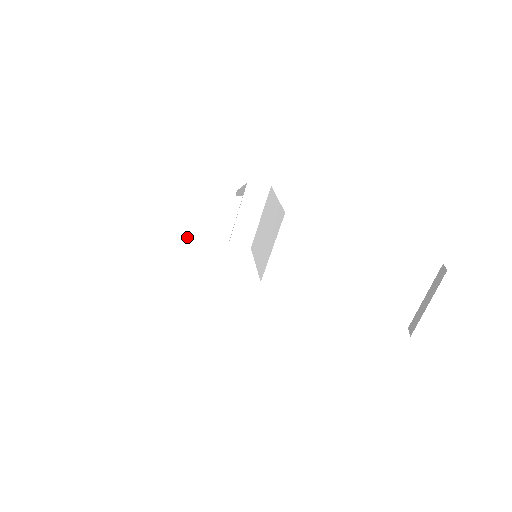
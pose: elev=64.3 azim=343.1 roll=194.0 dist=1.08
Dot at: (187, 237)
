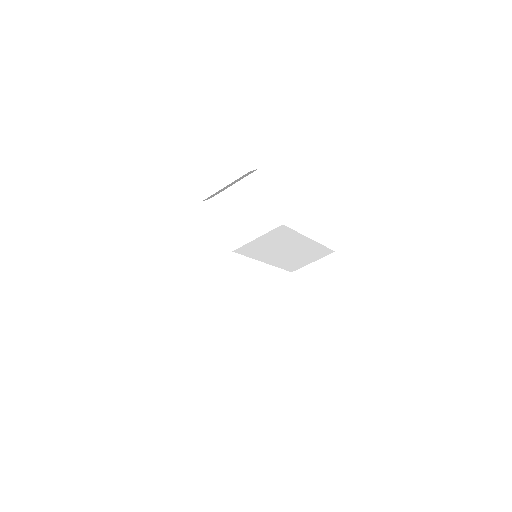
Dot at: occluded
